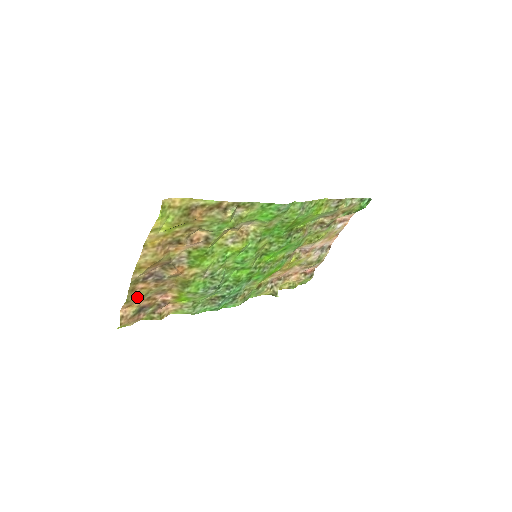
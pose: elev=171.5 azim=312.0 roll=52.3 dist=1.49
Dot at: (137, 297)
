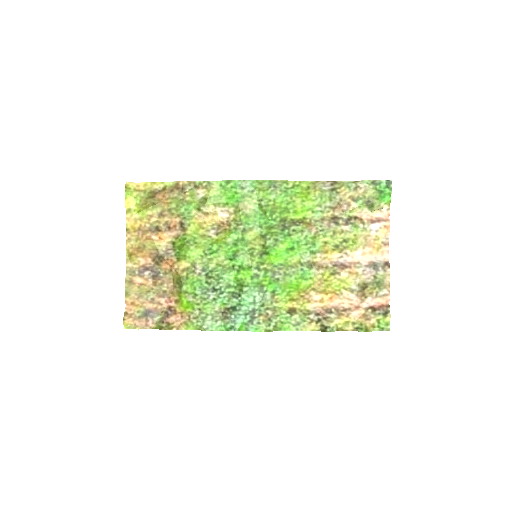
Dot at: (137, 292)
